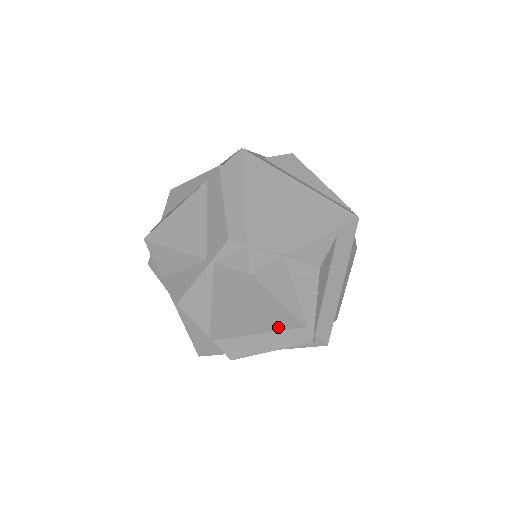
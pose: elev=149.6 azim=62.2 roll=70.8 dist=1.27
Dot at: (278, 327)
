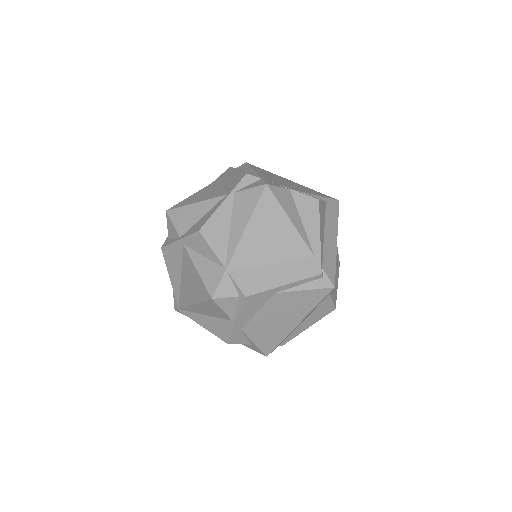
Dot at: (289, 256)
